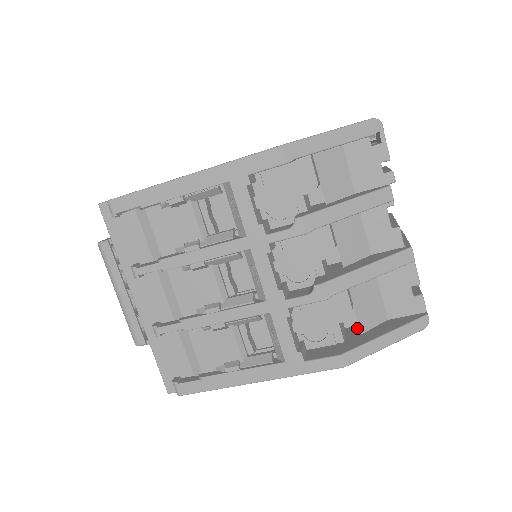
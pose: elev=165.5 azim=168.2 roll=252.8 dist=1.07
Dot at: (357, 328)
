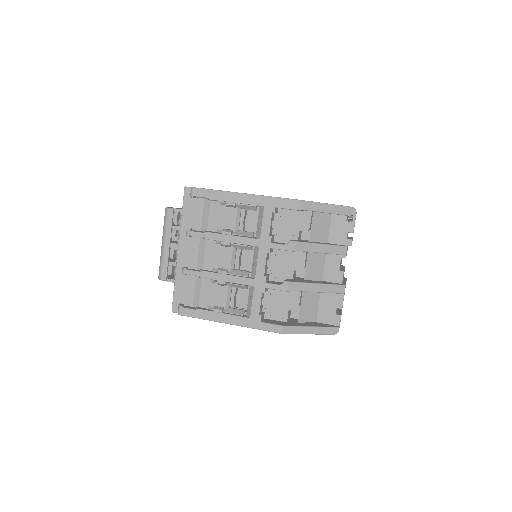
Dot at: (297, 320)
